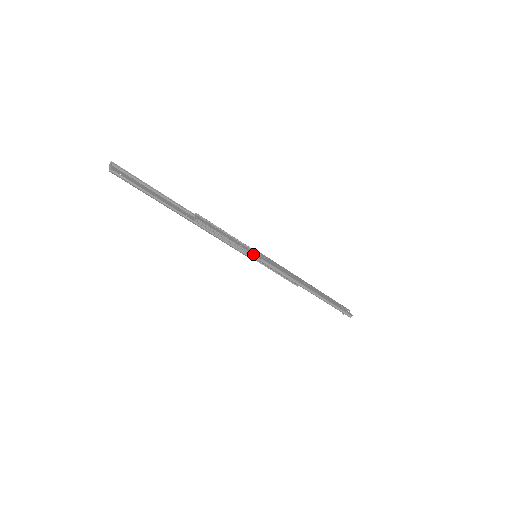
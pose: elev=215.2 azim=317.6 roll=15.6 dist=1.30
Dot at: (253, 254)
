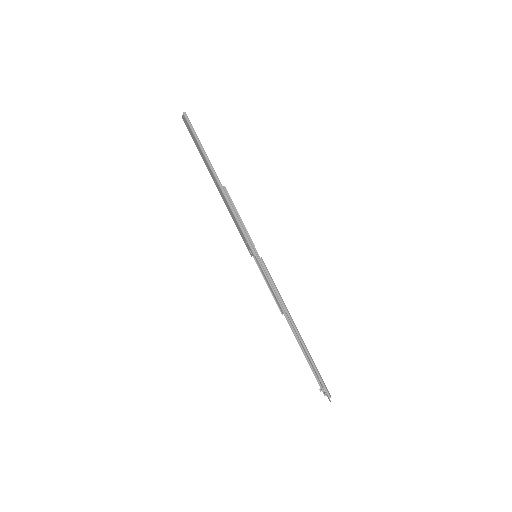
Dot at: (255, 248)
